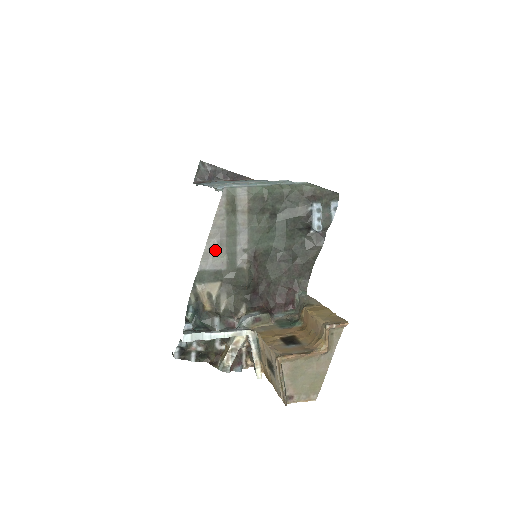
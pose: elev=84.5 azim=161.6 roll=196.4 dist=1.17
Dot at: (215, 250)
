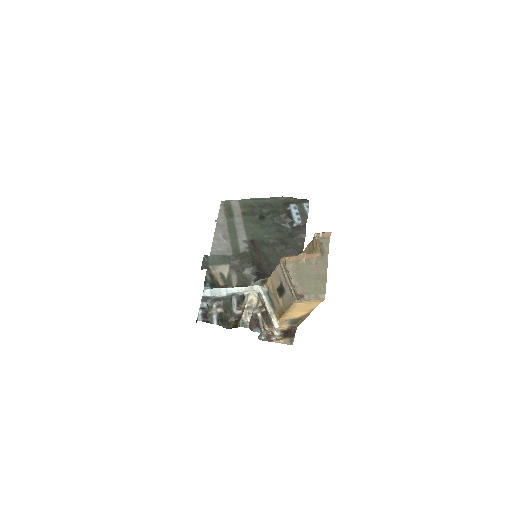
Dot at: (221, 242)
